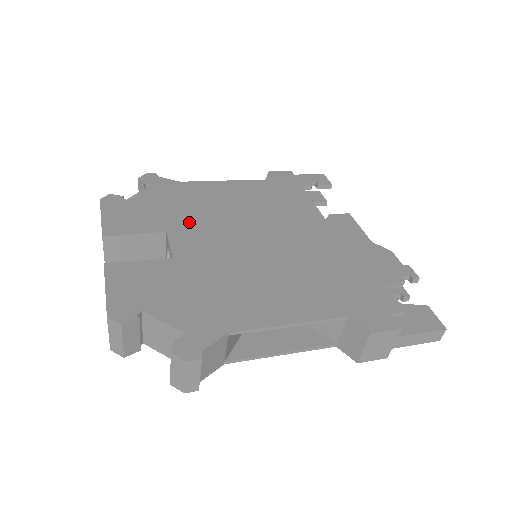
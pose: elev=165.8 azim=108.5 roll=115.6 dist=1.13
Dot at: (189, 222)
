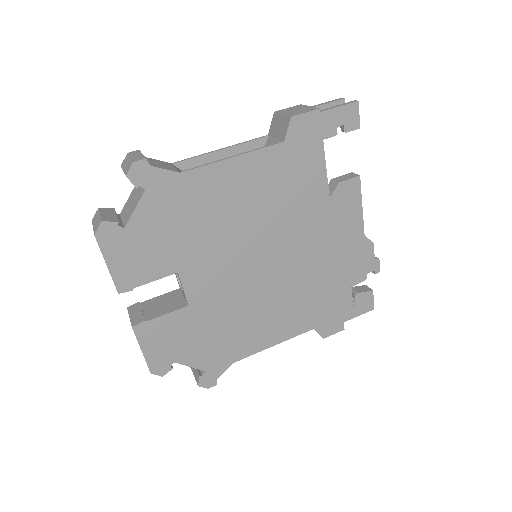
Dot at: (198, 252)
